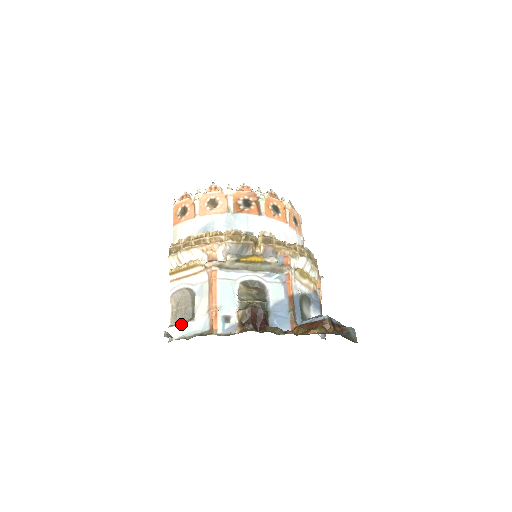
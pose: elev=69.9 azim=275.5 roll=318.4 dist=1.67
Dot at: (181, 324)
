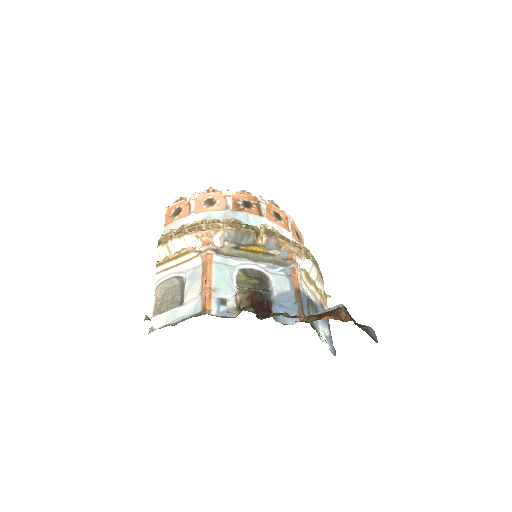
Dot at: (166, 311)
